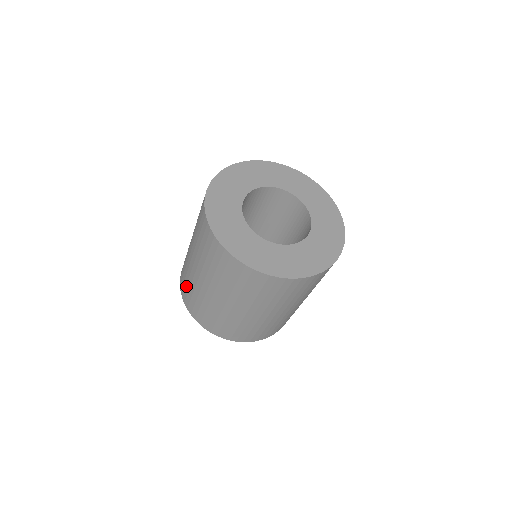
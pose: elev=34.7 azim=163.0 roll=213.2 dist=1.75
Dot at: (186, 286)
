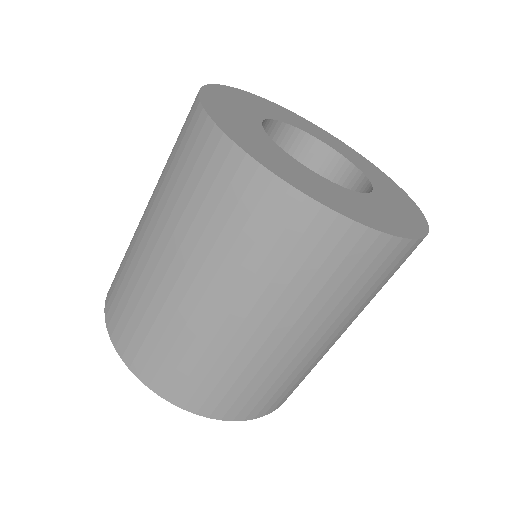
Dot at: occluded
